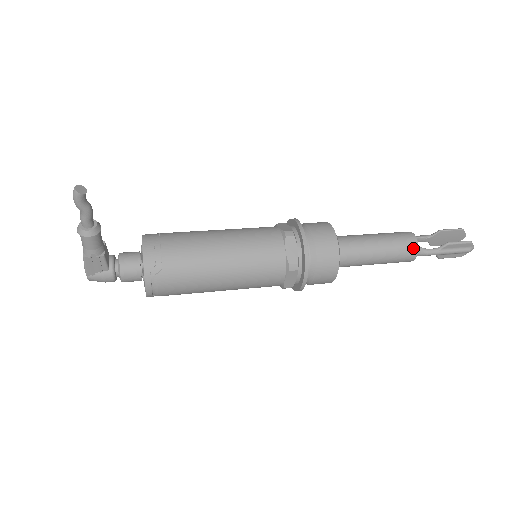
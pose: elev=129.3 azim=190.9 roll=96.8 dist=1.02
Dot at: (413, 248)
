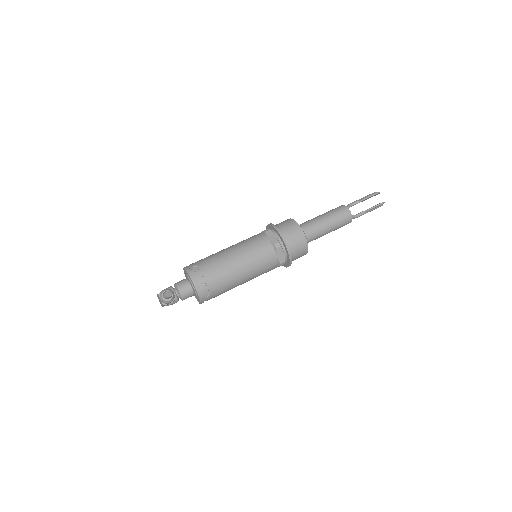
Dot at: (349, 220)
